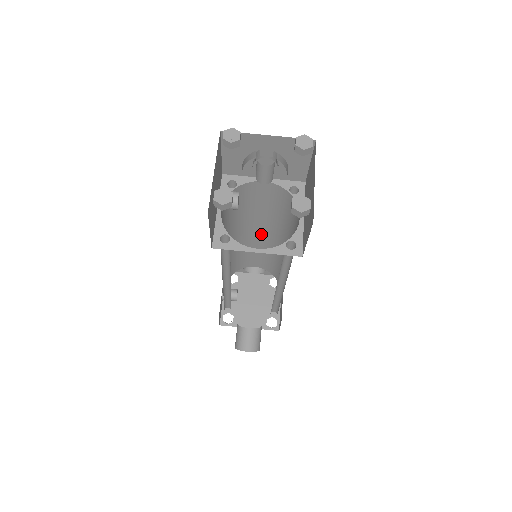
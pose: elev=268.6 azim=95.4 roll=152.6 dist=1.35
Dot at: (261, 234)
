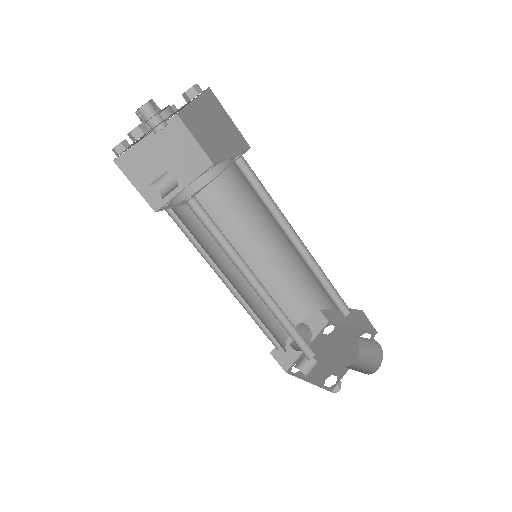
Dot at: (249, 264)
